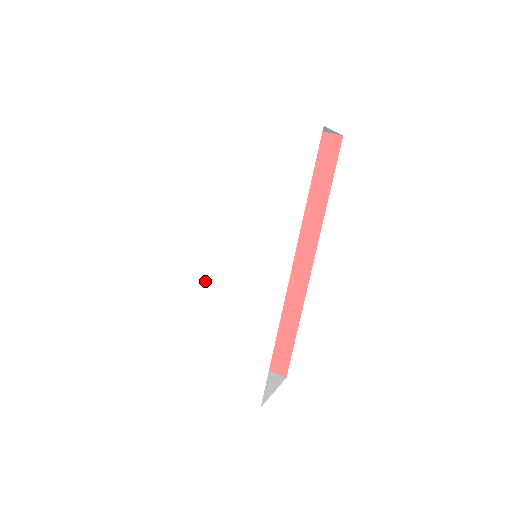
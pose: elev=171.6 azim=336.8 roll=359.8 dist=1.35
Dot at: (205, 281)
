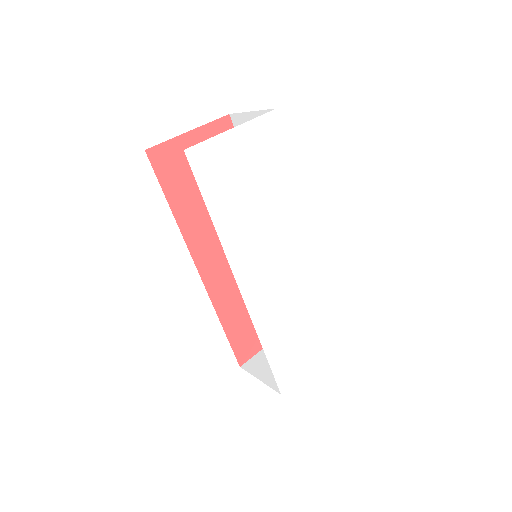
Dot at: (264, 306)
